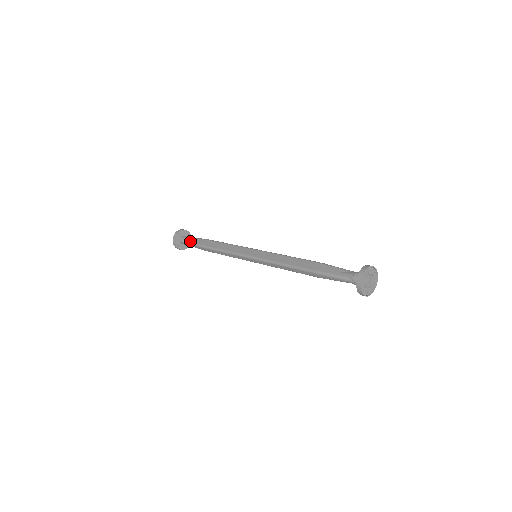
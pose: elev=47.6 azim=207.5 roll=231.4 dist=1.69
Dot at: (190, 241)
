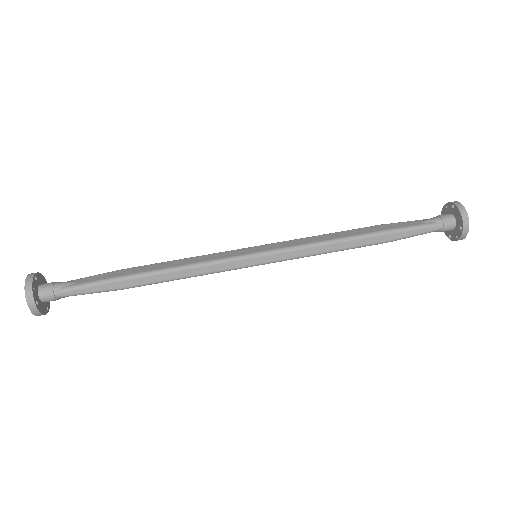
Dot at: (74, 283)
